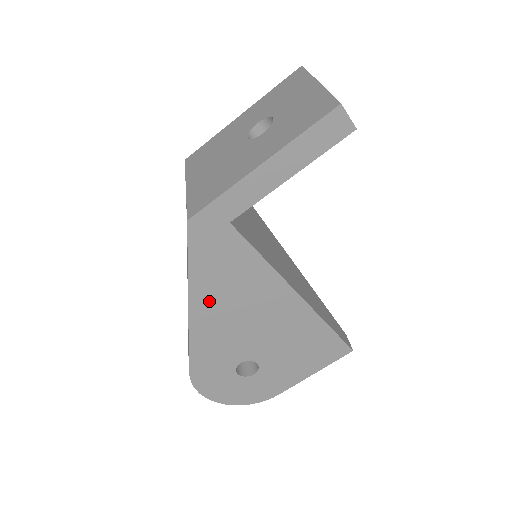
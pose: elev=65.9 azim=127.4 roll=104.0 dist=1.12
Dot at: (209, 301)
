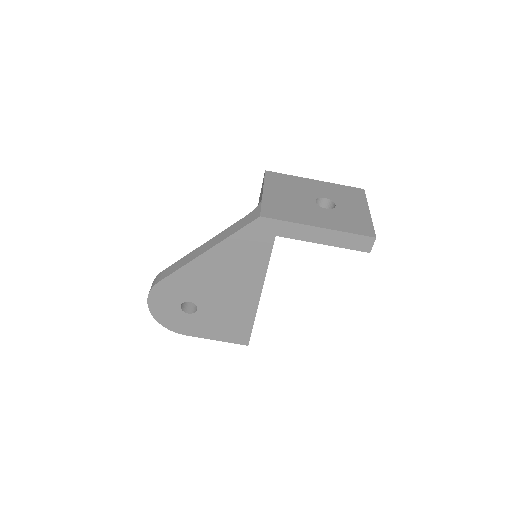
Dot at: (218, 259)
